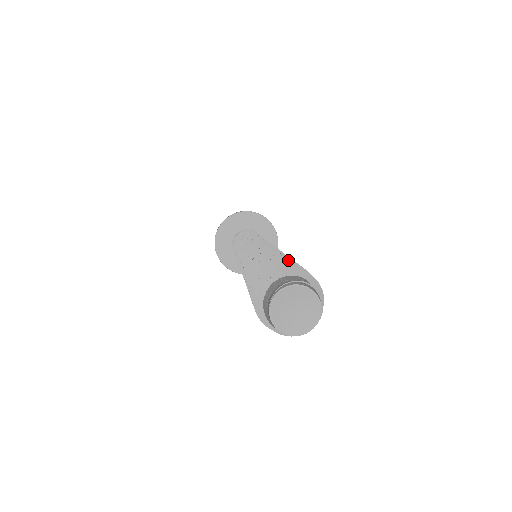
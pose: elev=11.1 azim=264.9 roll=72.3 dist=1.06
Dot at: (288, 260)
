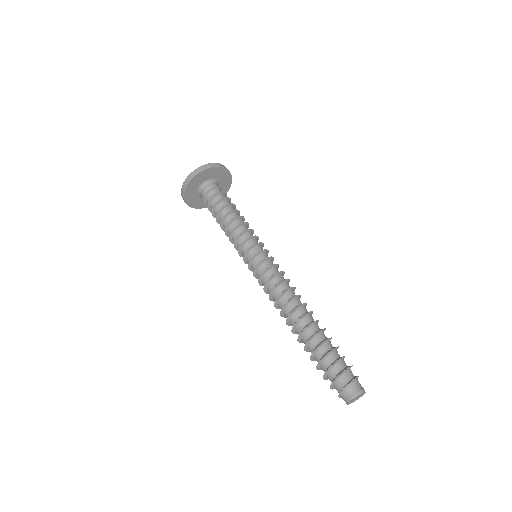
Dot at: (337, 347)
